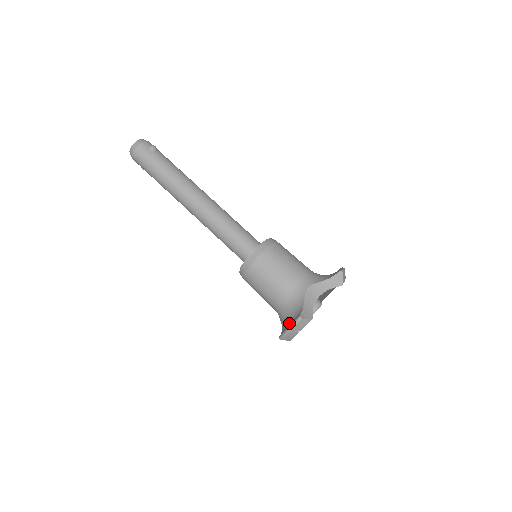
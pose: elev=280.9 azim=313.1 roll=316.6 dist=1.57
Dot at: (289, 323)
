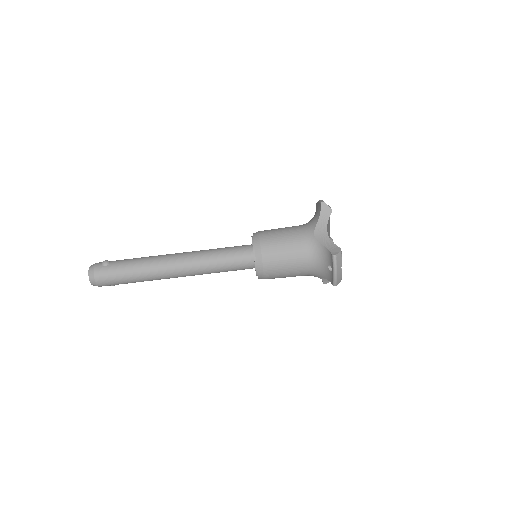
Dot at: (329, 269)
